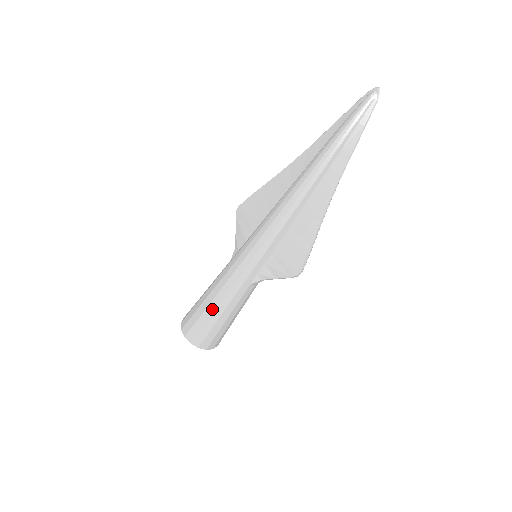
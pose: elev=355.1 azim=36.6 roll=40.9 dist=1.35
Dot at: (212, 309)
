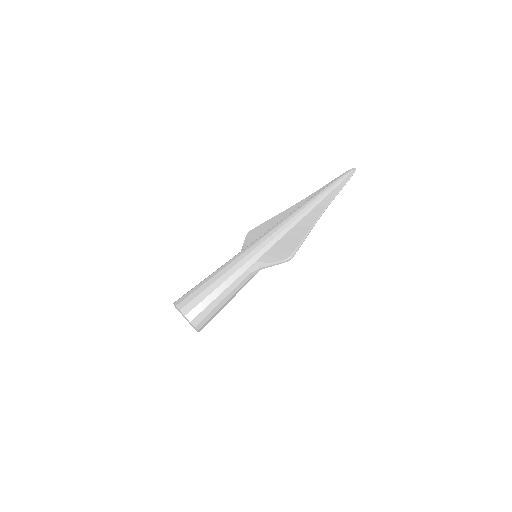
Dot at: (210, 283)
